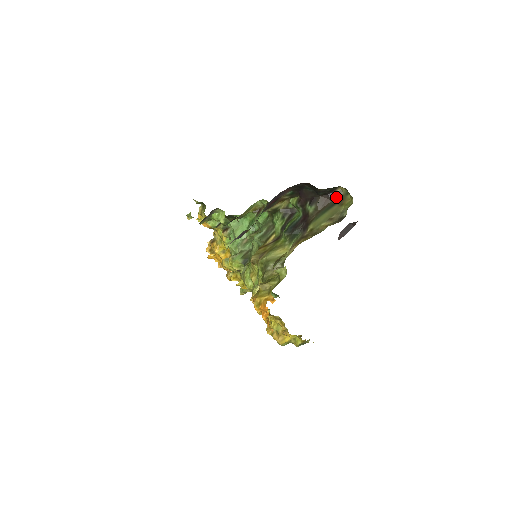
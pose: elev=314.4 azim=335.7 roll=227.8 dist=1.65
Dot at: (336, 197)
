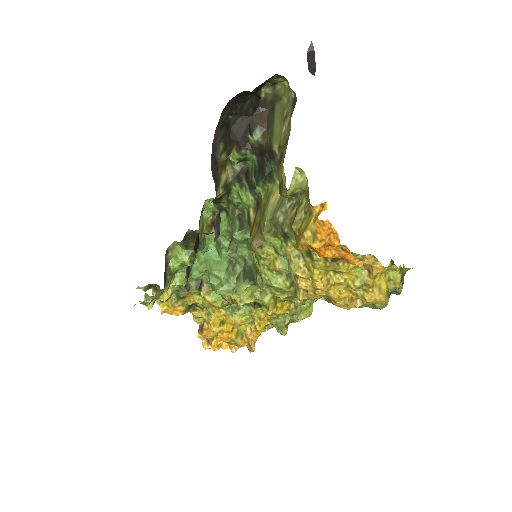
Dot at: (268, 102)
